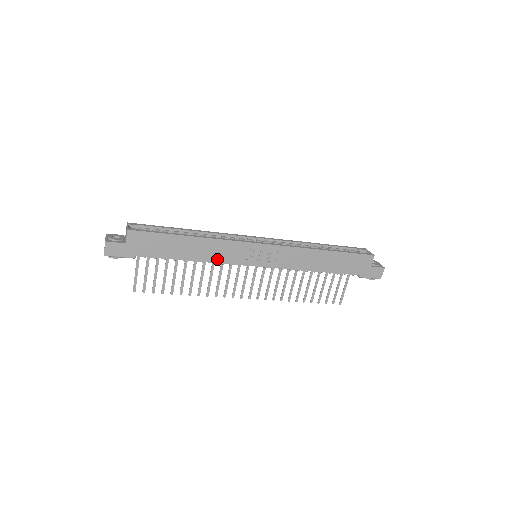
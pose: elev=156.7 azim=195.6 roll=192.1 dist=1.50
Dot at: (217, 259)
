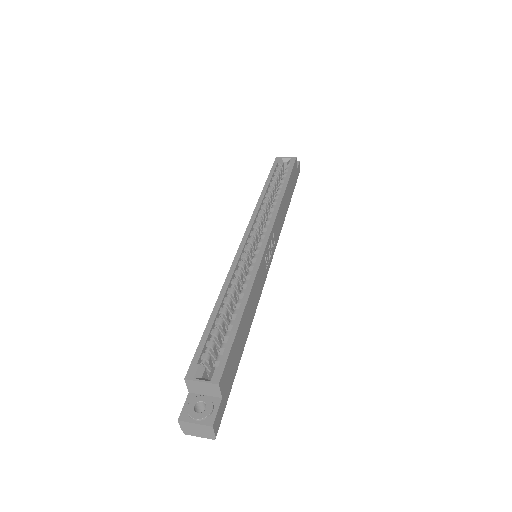
Dot at: (258, 298)
